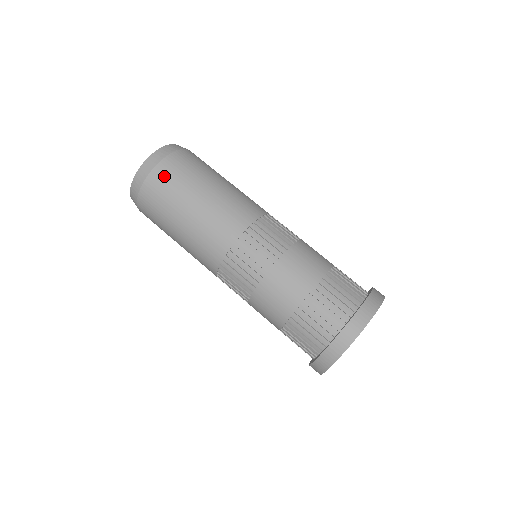
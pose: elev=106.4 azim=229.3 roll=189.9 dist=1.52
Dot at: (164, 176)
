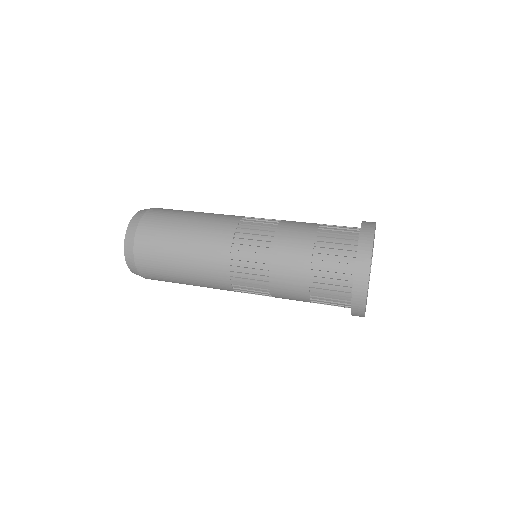
Dot at: occluded
